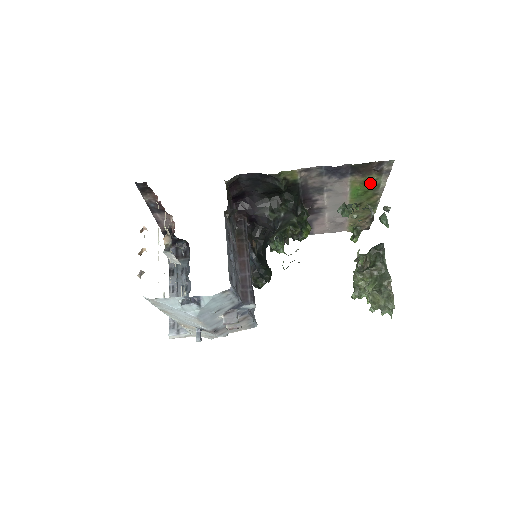
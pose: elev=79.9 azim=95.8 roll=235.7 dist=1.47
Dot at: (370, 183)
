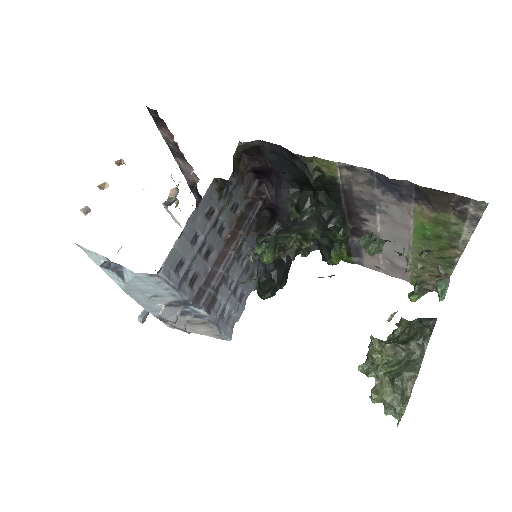
Dot at: (445, 226)
